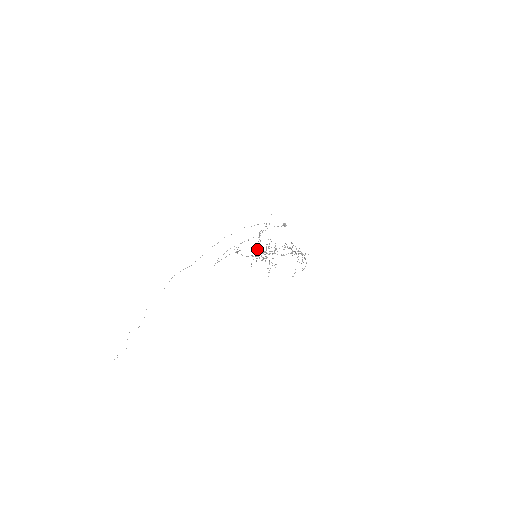
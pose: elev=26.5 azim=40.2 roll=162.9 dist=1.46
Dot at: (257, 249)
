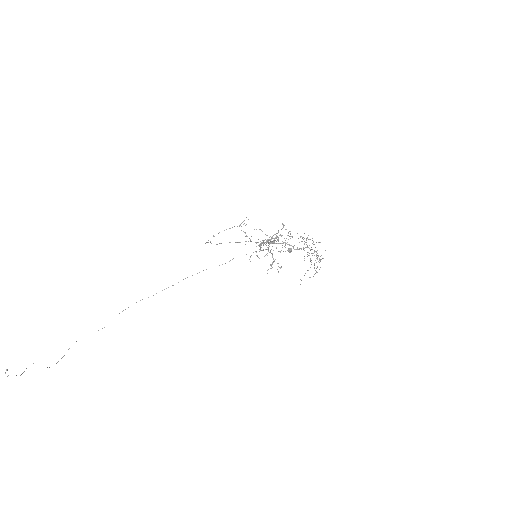
Dot at: occluded
